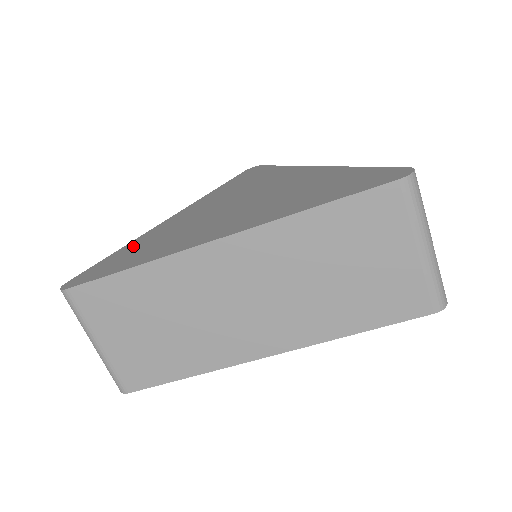
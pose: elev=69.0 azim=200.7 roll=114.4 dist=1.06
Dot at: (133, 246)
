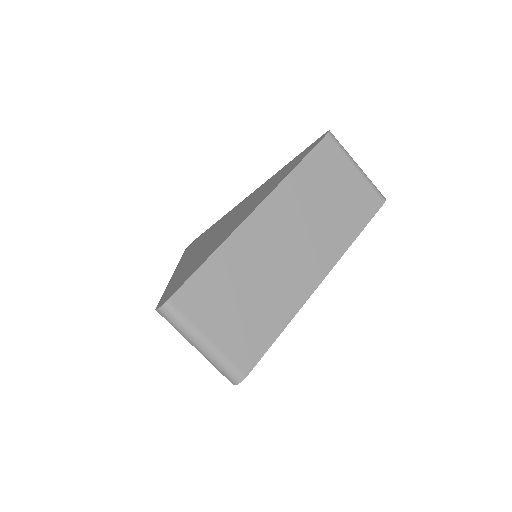
Dot at: (177, 278)
